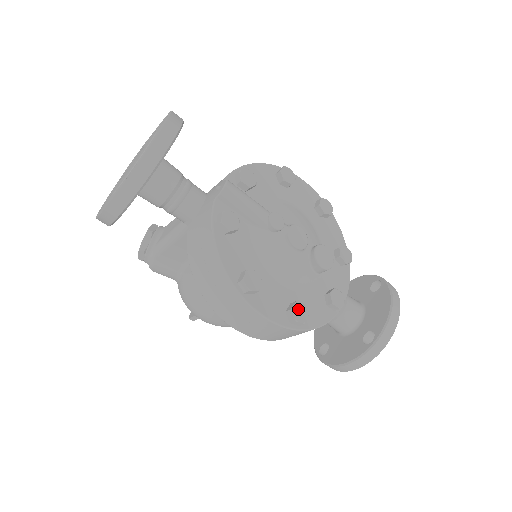
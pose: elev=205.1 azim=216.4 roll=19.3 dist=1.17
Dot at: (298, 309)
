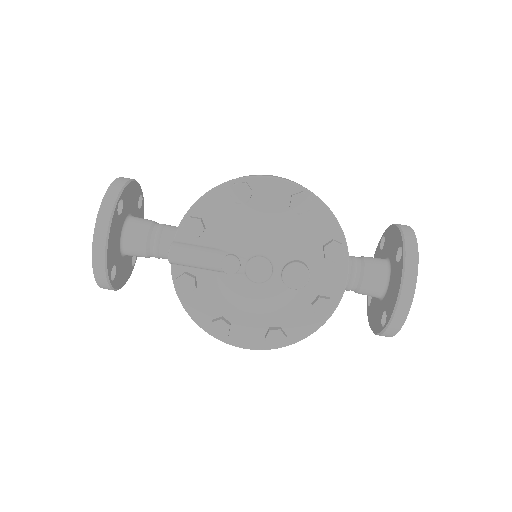
Dot at: (273, 336)
